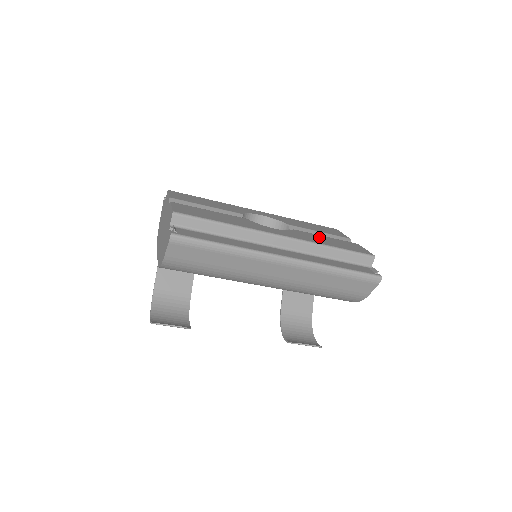
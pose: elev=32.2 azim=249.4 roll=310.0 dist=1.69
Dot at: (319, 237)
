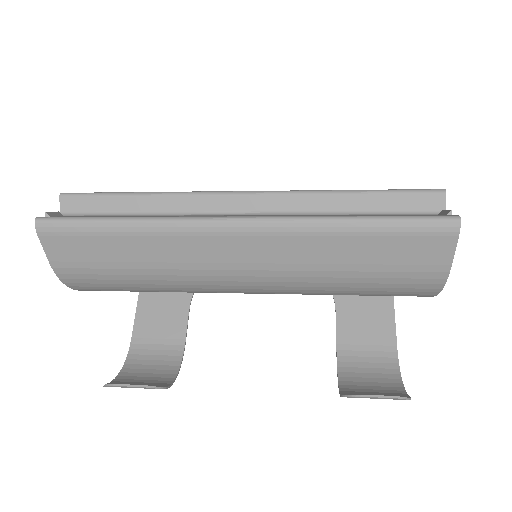
Dot at: occluded
